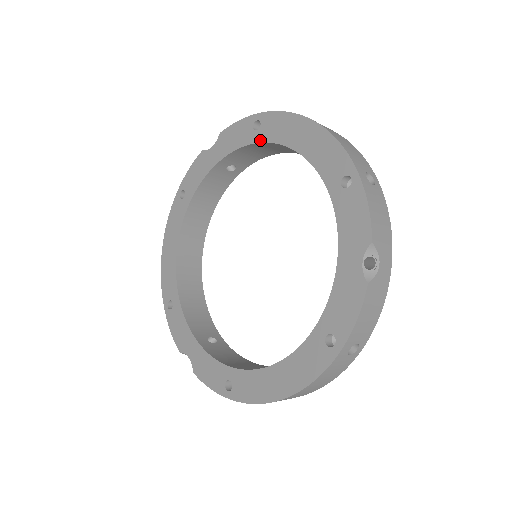
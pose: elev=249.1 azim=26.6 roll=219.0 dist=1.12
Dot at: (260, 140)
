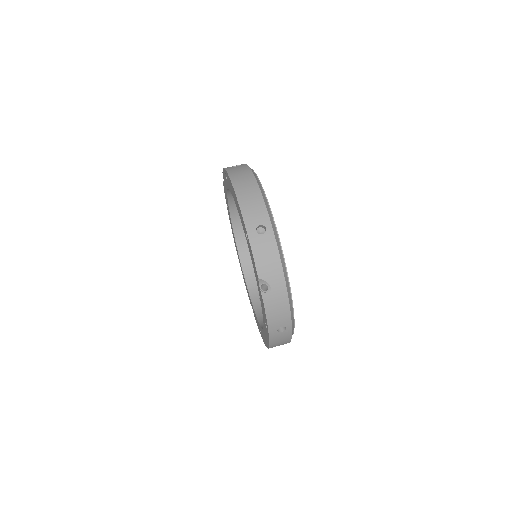
Dot at: (229, 188)
